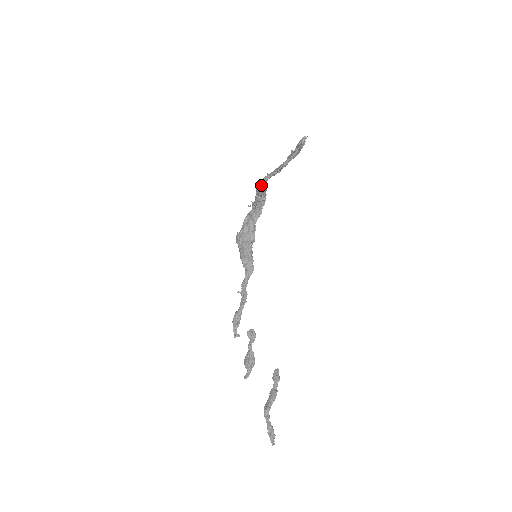
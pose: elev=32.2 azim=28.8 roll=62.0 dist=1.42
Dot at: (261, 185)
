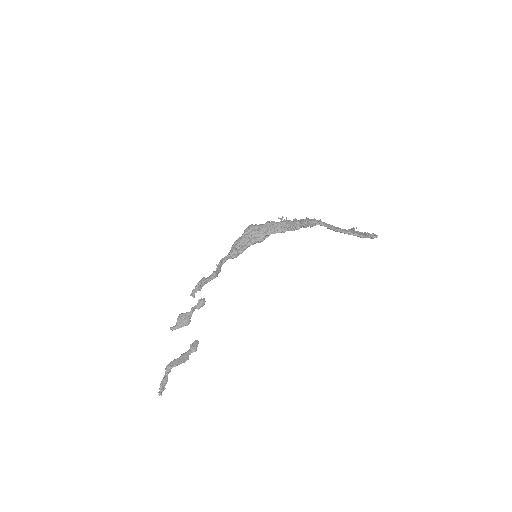
Dot at: (313, 223)
